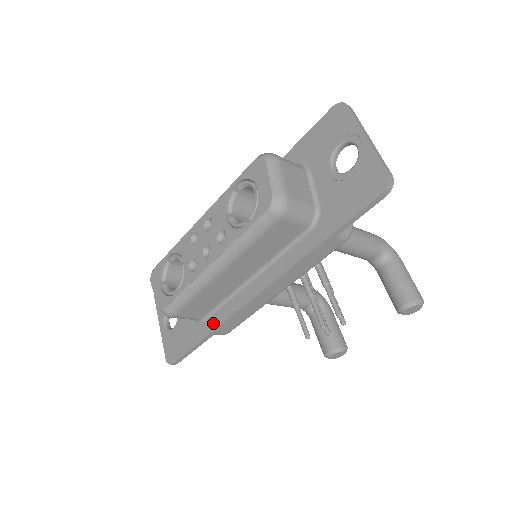
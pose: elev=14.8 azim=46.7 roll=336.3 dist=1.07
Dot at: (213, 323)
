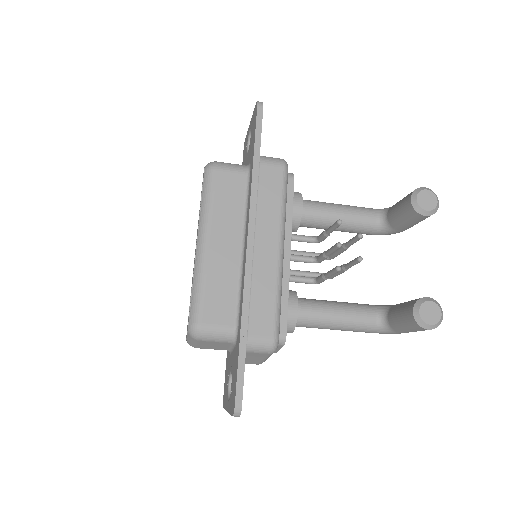
Dot at: (240, 313)
